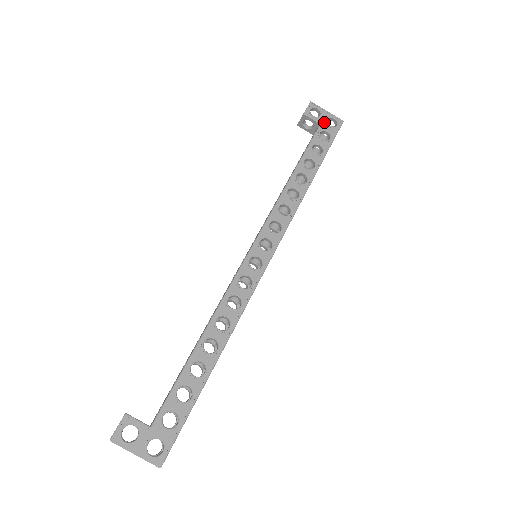
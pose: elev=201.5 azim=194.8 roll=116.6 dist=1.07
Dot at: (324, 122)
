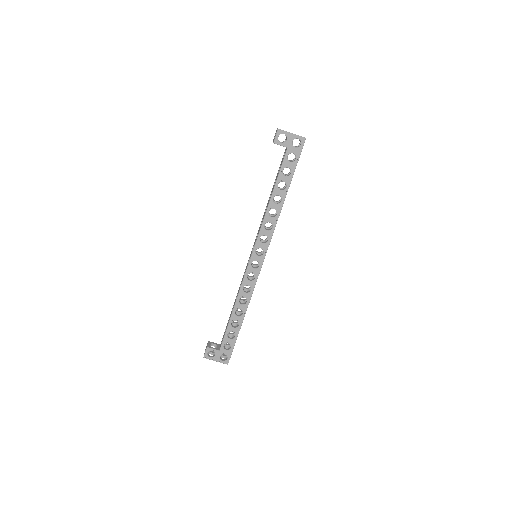
Dot at: (290, 145)
